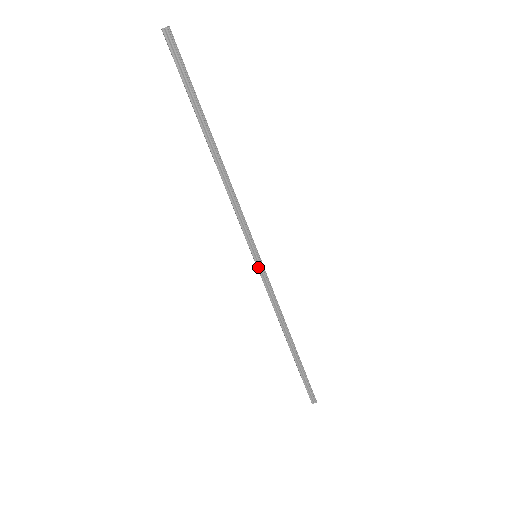
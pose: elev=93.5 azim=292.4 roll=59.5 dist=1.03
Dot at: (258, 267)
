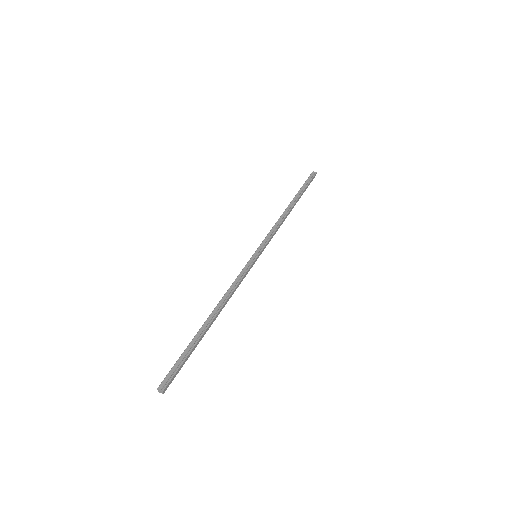
Dot at: (251, 259)
